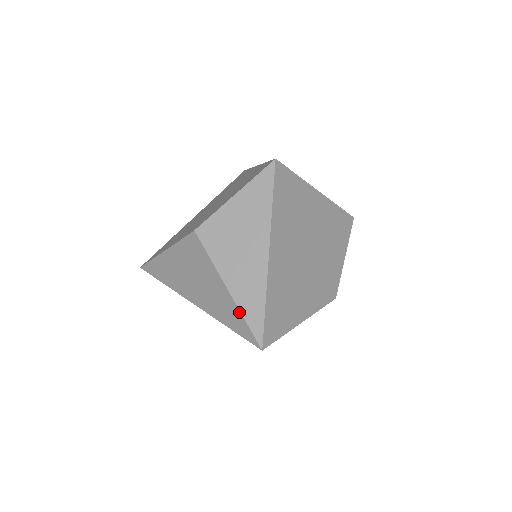
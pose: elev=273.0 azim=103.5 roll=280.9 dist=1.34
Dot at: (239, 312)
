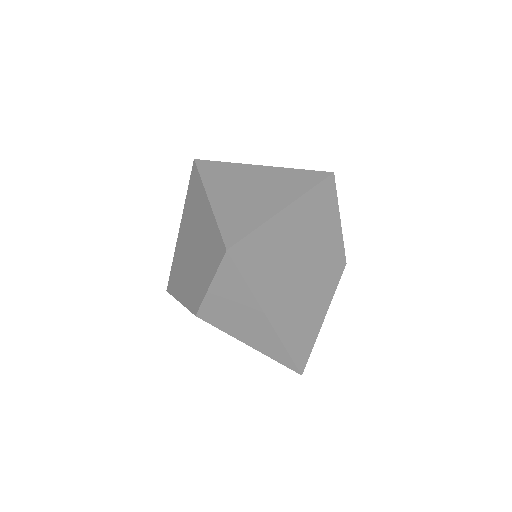
Dot at: occluded
